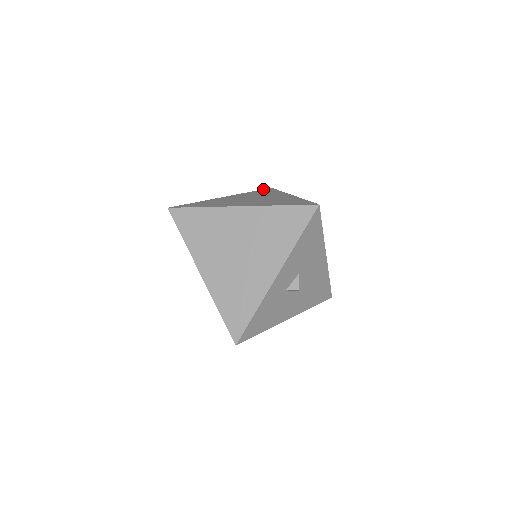
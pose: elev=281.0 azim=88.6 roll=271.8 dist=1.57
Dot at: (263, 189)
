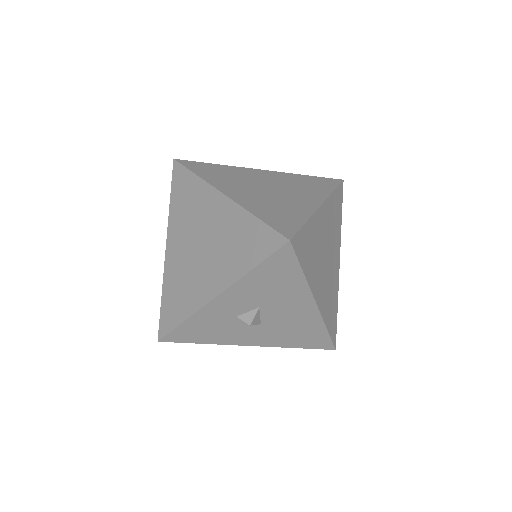
Dot at: (327, 178)
